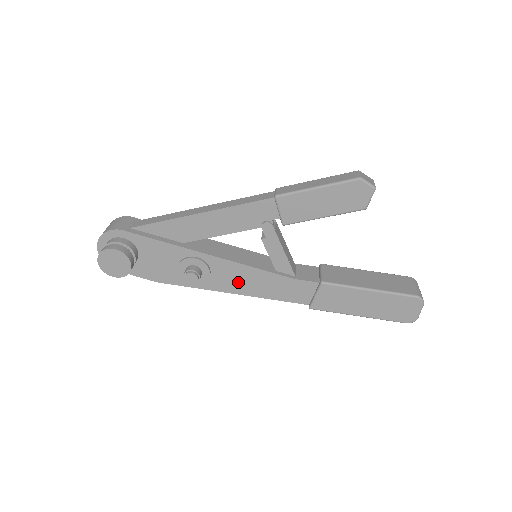
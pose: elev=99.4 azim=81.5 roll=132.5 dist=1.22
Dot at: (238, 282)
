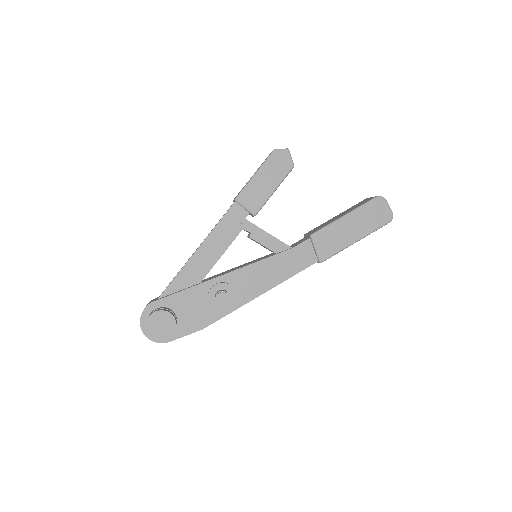
Dot at: (258, 282)
